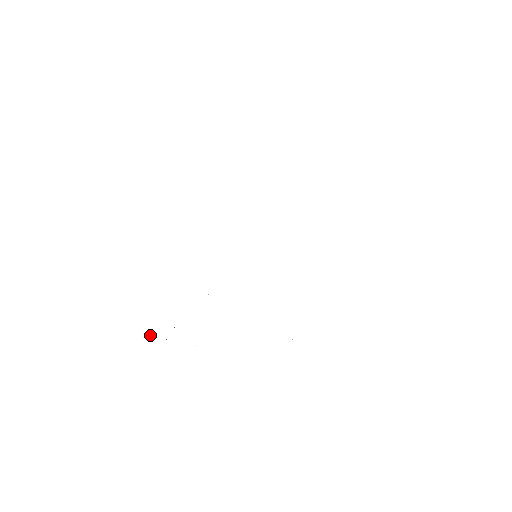
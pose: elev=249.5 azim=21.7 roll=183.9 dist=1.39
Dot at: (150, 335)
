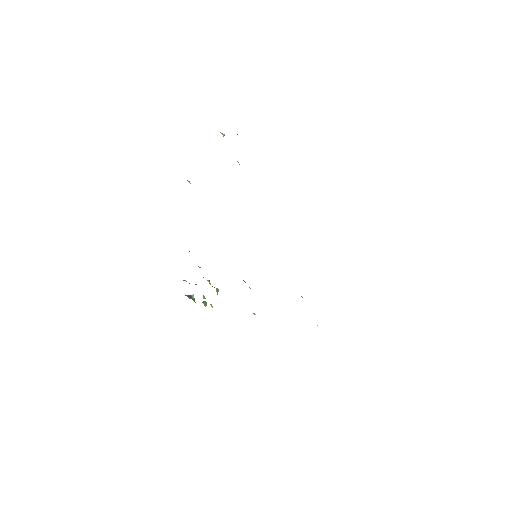
Dot at: occluded
